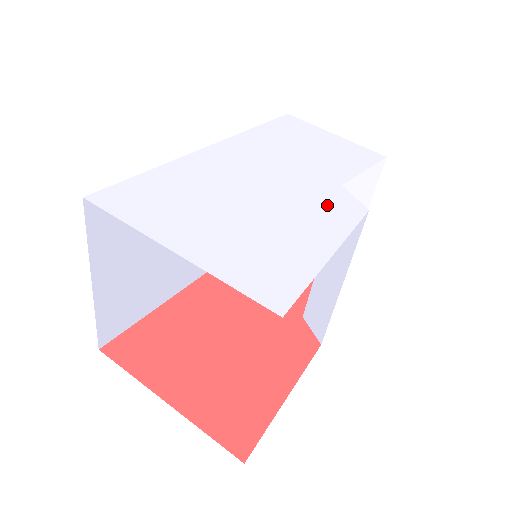
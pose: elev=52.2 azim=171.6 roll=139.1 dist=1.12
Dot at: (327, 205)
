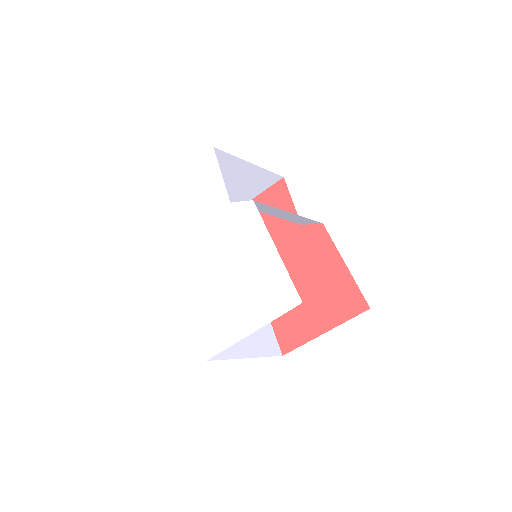
Dot at: (243, 225)
